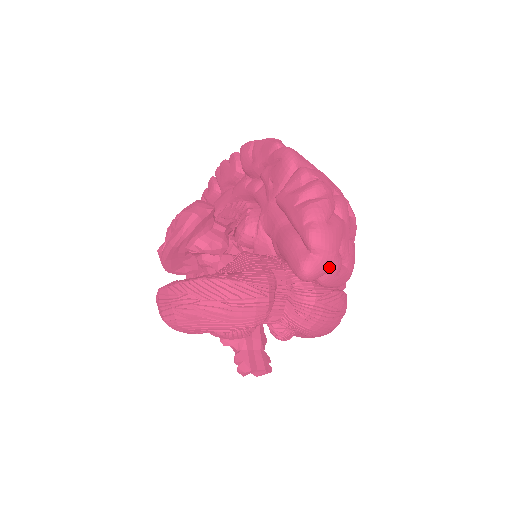
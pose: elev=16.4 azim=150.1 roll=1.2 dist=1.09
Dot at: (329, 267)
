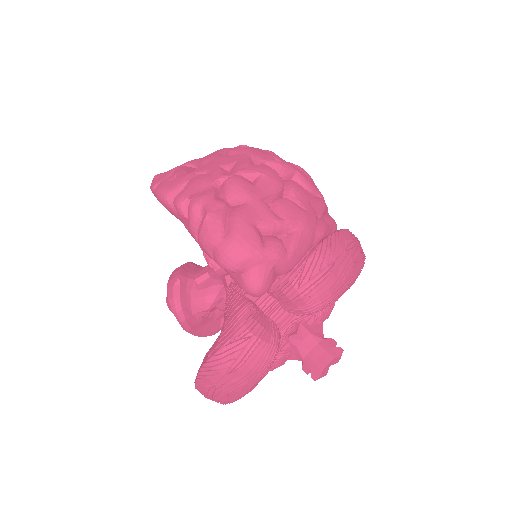
Dot at: (268, 264)
